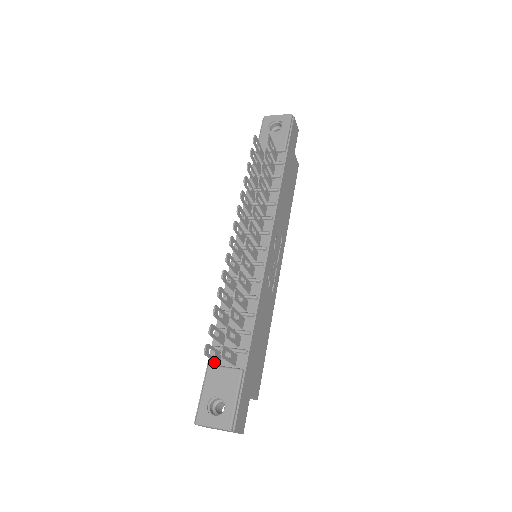
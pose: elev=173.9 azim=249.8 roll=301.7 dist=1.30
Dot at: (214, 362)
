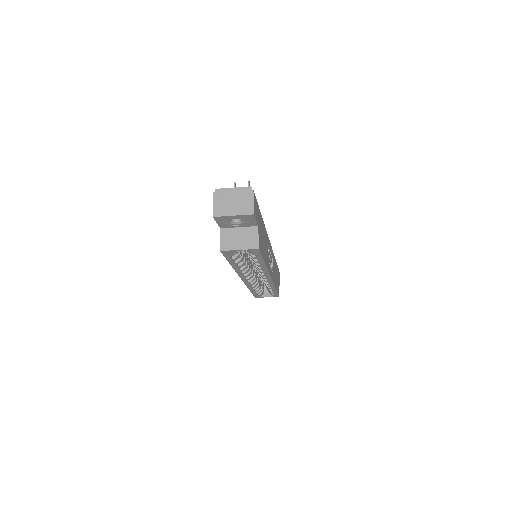
Dot at: occluded
